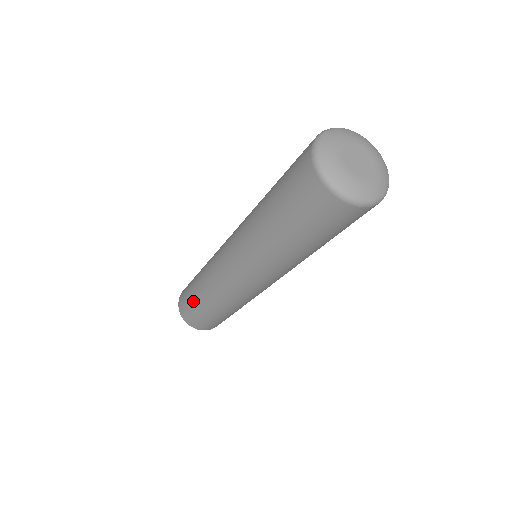
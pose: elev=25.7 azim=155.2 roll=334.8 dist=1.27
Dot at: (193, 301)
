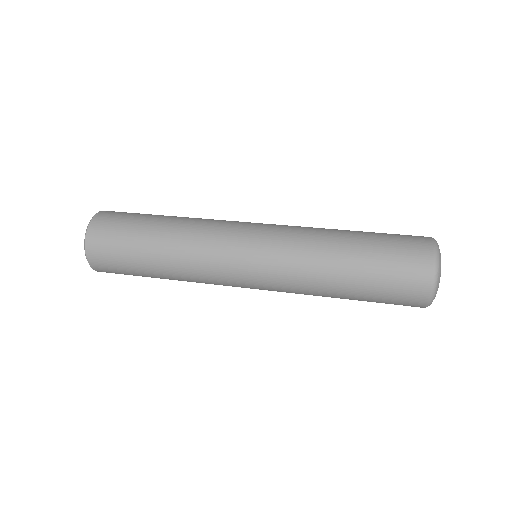
Dot at: occluded
